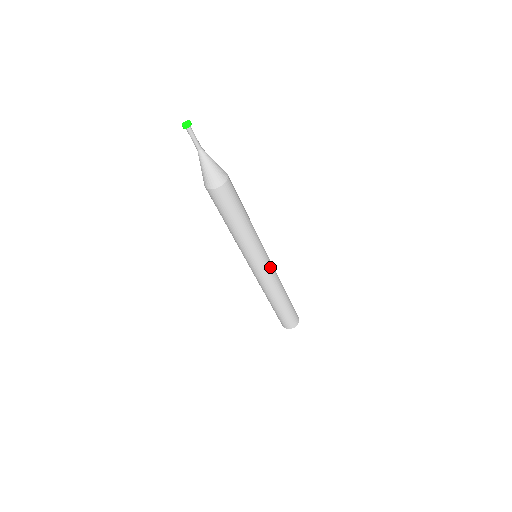
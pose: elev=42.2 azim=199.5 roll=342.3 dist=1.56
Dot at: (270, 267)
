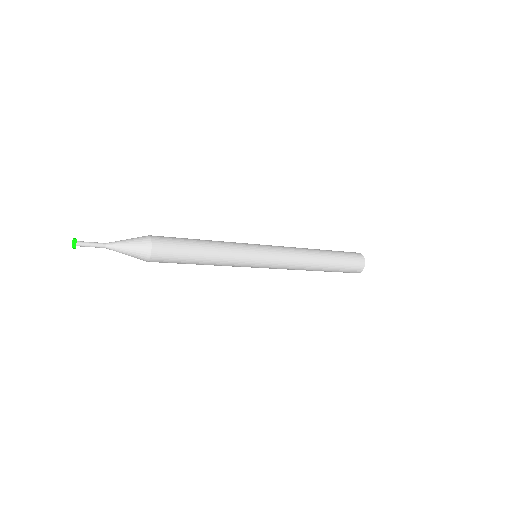
Dot at: (276, 252)
